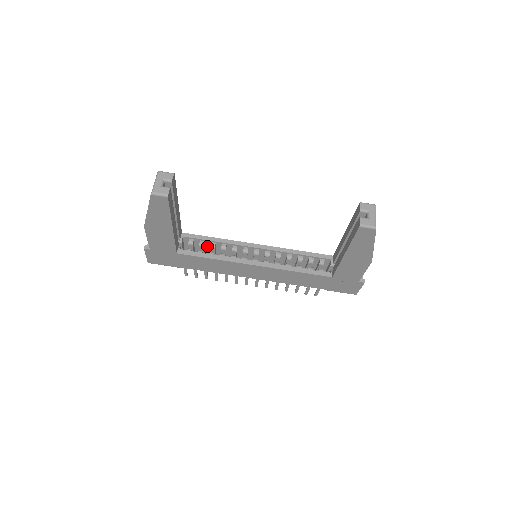
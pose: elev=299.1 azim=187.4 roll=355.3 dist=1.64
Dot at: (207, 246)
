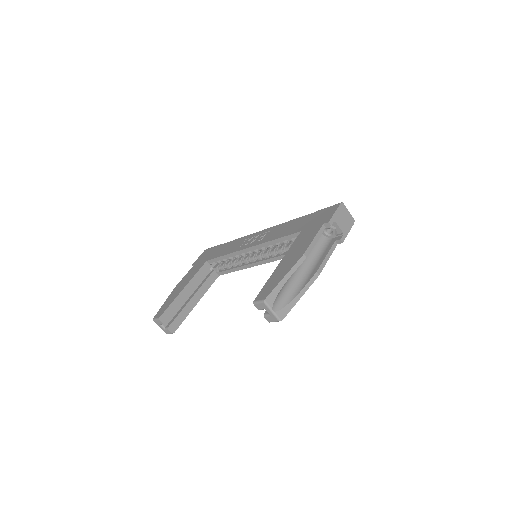
Dot at: occluded
